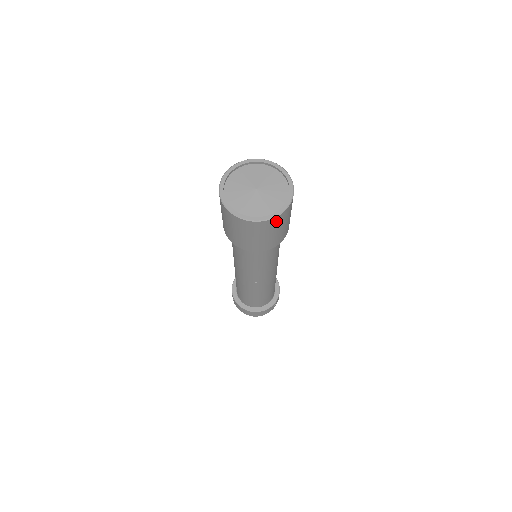
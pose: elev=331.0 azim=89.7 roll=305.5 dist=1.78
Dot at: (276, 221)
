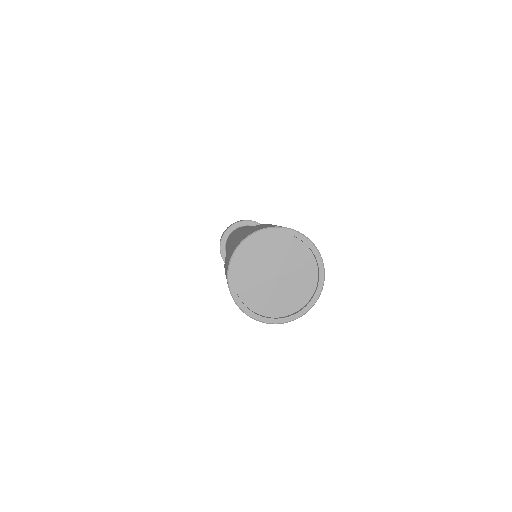
Dot at: occluded
